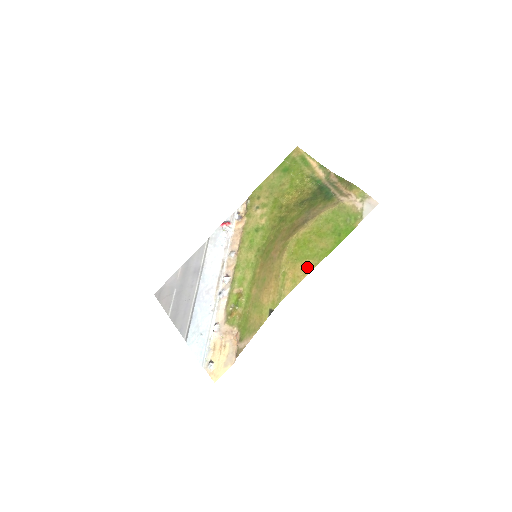
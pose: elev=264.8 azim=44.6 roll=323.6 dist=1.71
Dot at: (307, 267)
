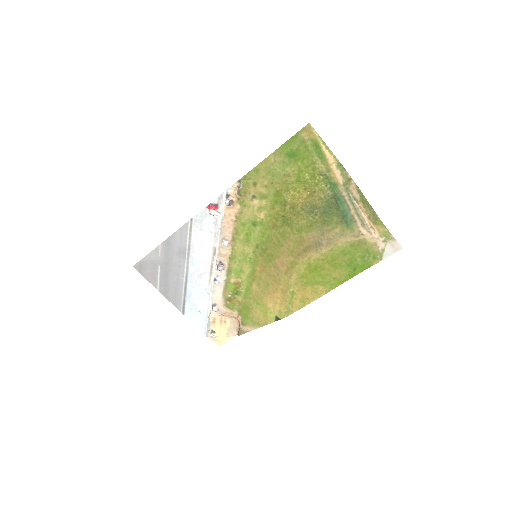
Dot at: (317, 292)
